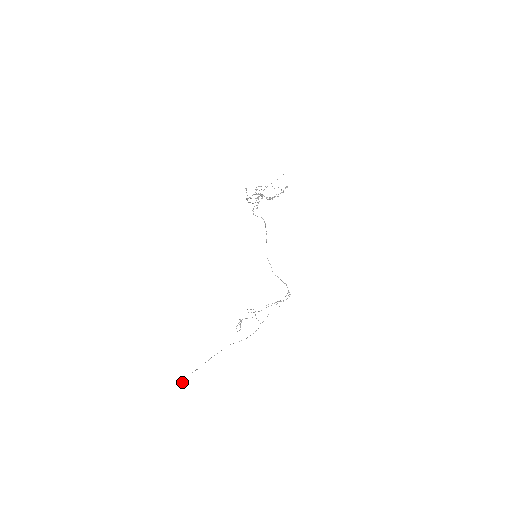
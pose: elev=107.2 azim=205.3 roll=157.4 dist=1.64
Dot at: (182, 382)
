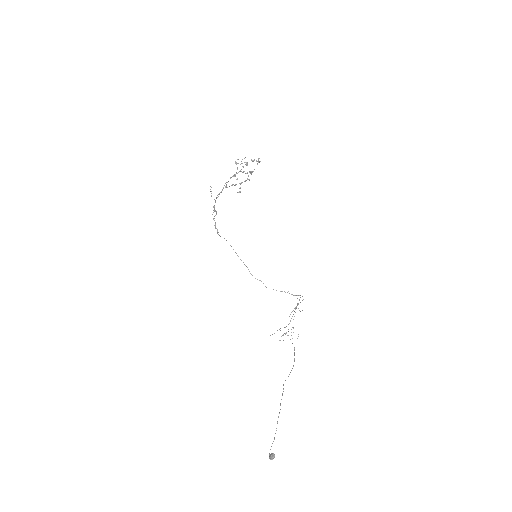
Dot at: (273, 455)
